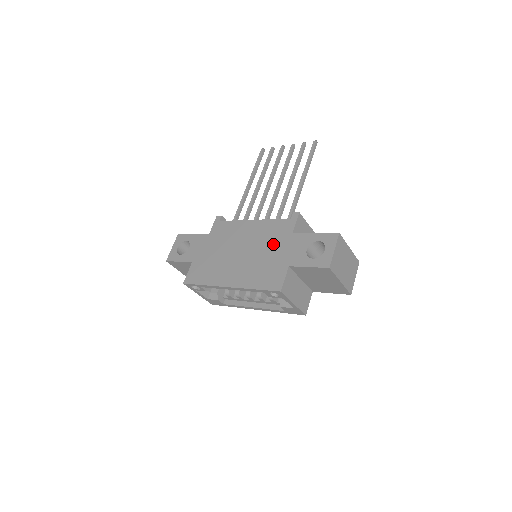
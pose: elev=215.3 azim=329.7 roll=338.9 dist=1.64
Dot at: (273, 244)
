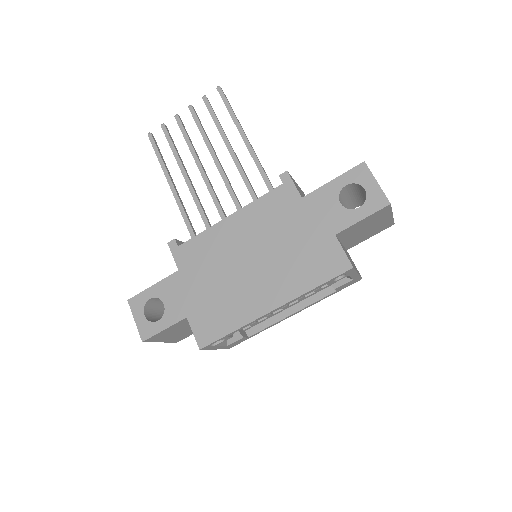
Dot at: (288, 225)
